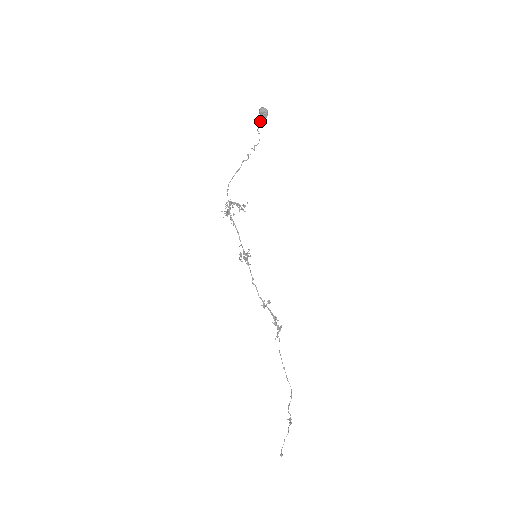
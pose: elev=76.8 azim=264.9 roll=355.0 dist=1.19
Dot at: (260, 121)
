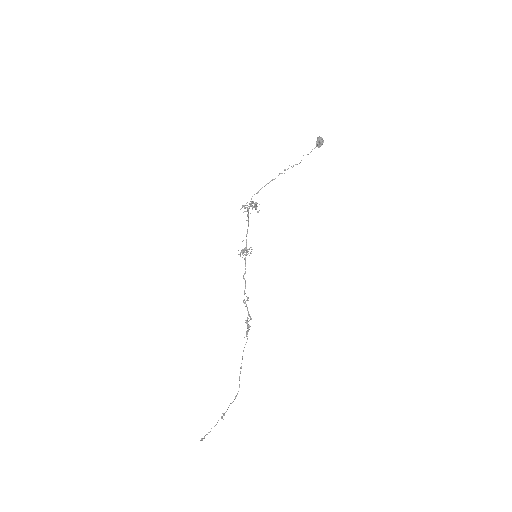
Dot at: (314, 148)
